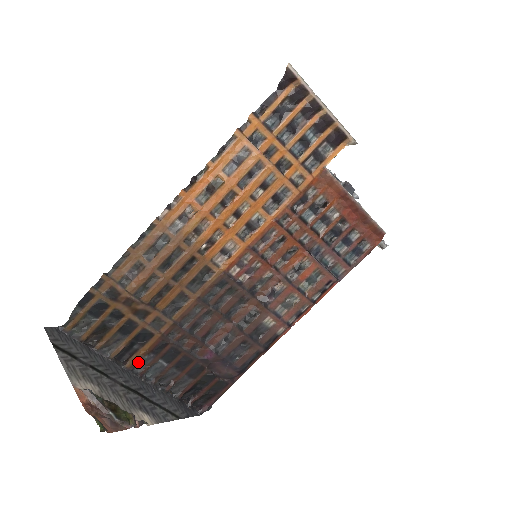
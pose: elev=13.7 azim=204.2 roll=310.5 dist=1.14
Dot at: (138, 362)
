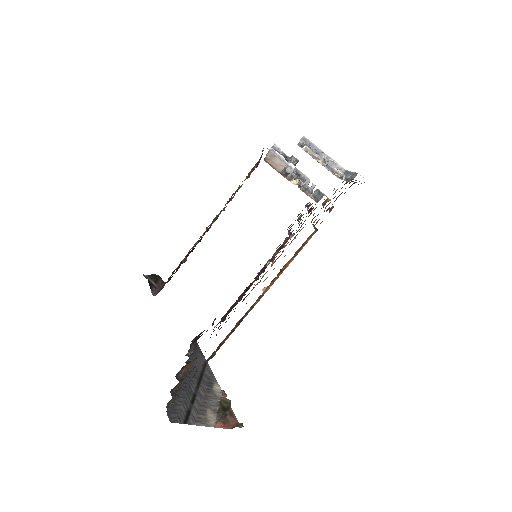
Dot at: (189, 365)
